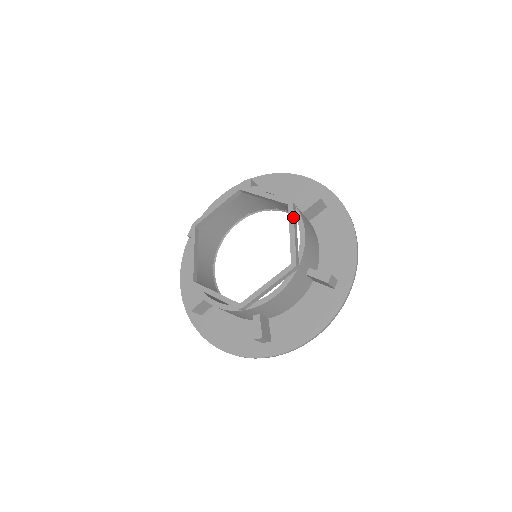
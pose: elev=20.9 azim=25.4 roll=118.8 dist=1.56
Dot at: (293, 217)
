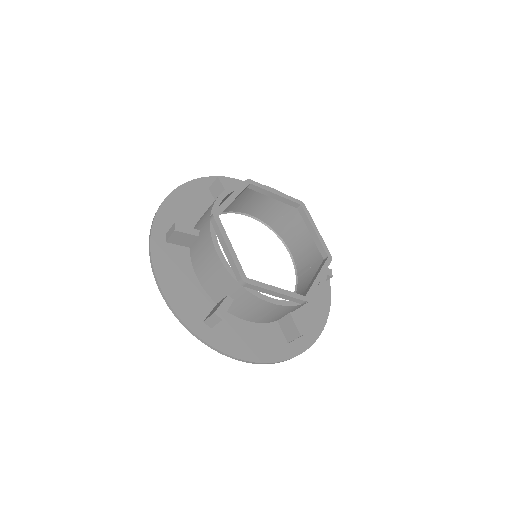
Dot at: occluded
